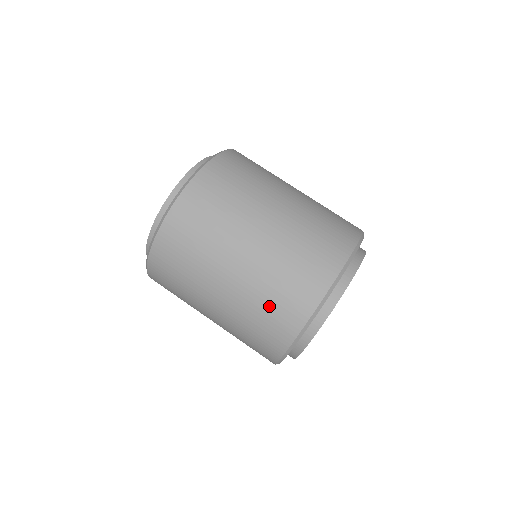
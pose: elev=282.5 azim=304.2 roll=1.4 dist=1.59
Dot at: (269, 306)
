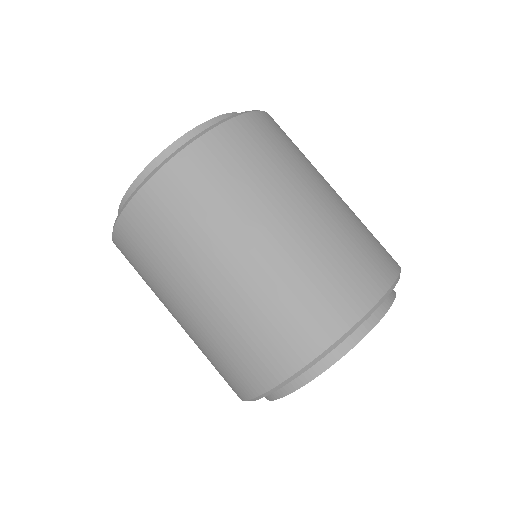
Dot at: (268, 324)
